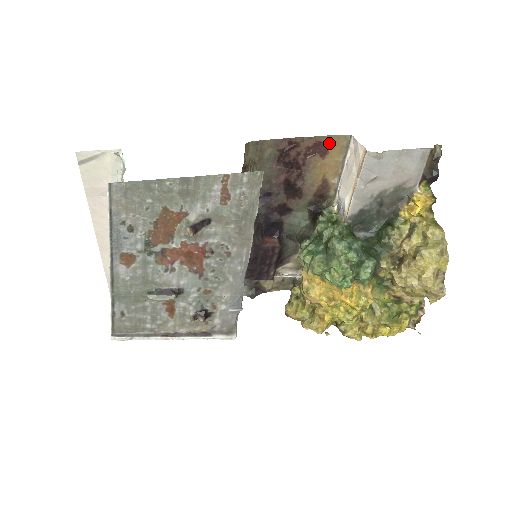
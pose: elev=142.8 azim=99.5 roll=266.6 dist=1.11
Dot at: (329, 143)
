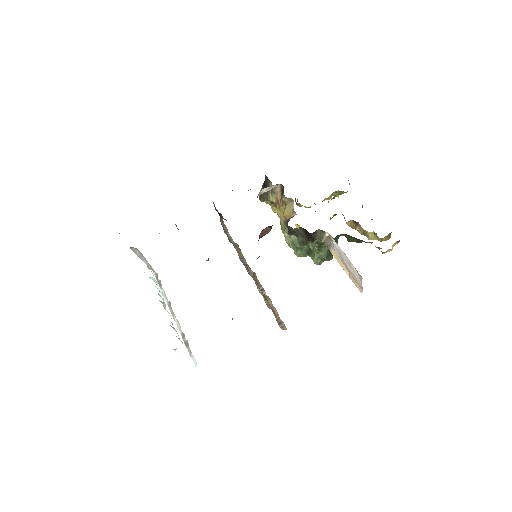
Dot at: occluded
